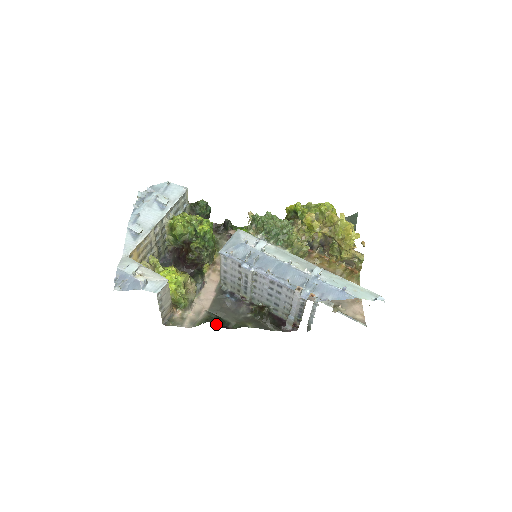
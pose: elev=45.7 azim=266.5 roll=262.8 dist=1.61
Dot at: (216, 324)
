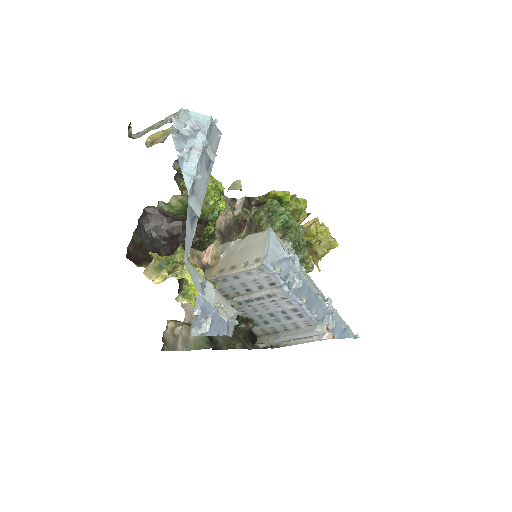
Dot at: occluded
